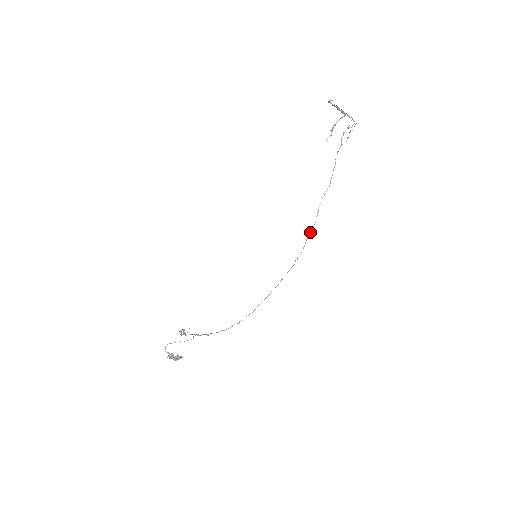
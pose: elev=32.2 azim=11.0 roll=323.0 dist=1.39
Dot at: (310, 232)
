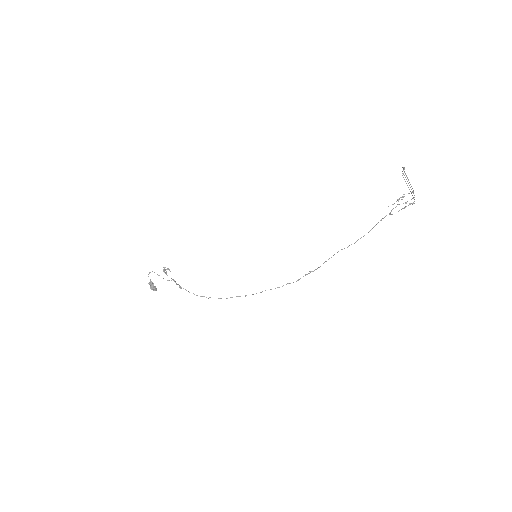
Dot at: (313, 271)
